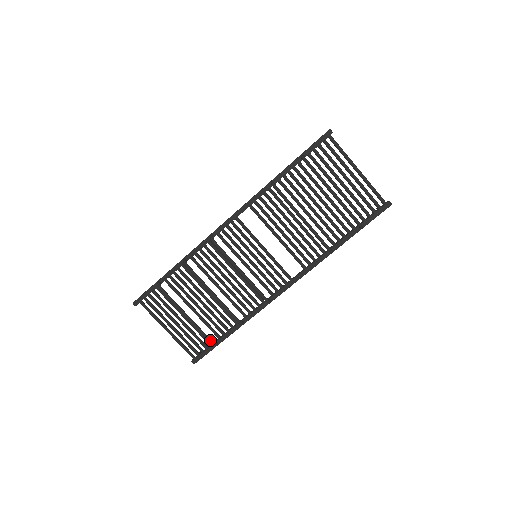
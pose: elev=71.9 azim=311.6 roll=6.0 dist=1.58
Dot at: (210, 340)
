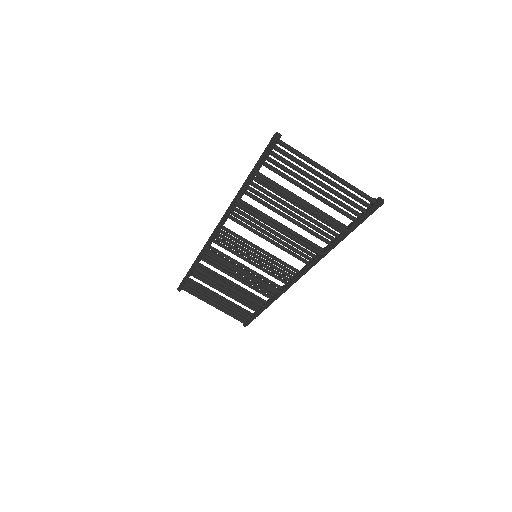
Dot at: (246, 317)
